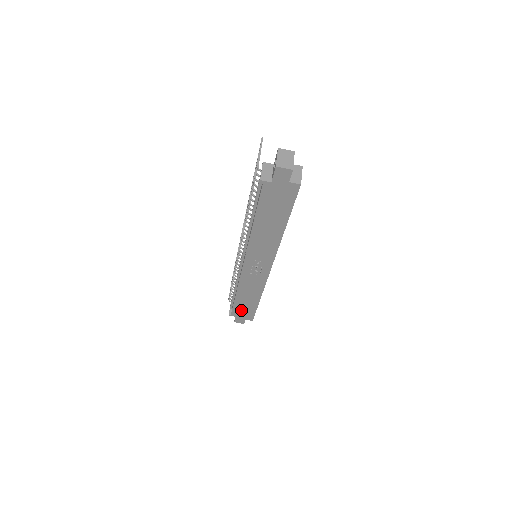
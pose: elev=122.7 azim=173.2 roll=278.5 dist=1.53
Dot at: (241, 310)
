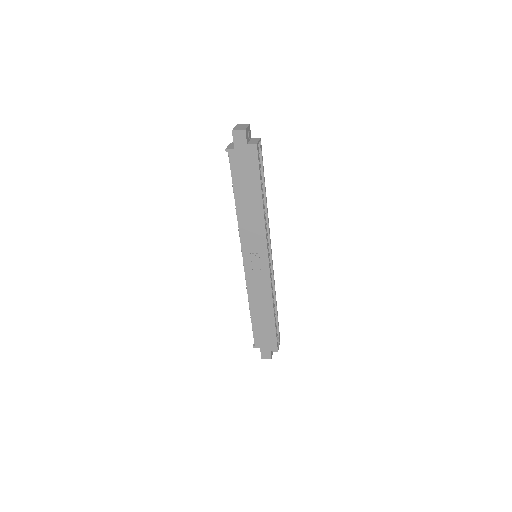
Dot at: (262, 336)
